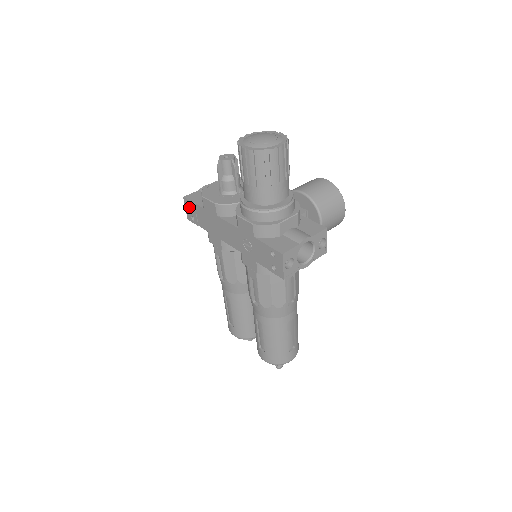
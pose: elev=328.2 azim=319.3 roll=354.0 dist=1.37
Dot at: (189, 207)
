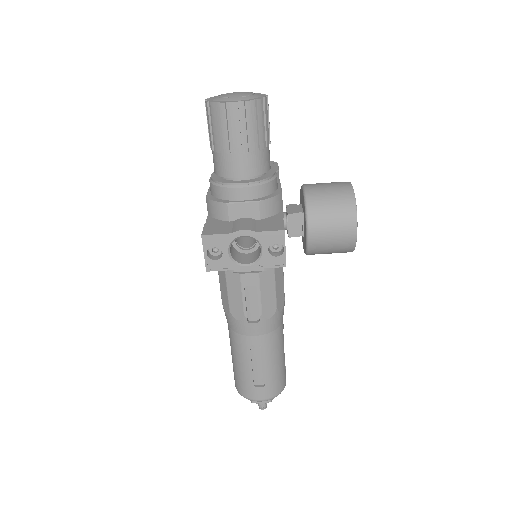
Dot at: occluded
